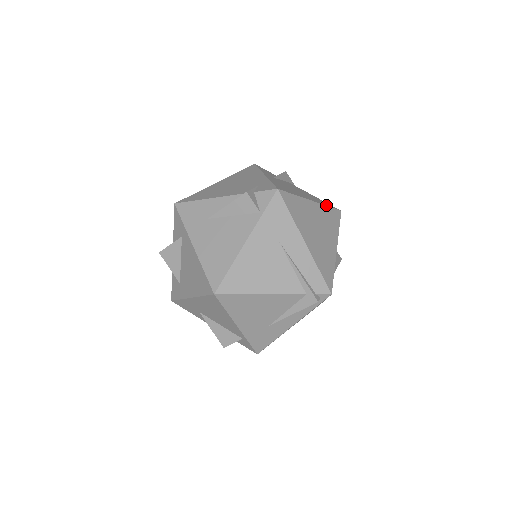
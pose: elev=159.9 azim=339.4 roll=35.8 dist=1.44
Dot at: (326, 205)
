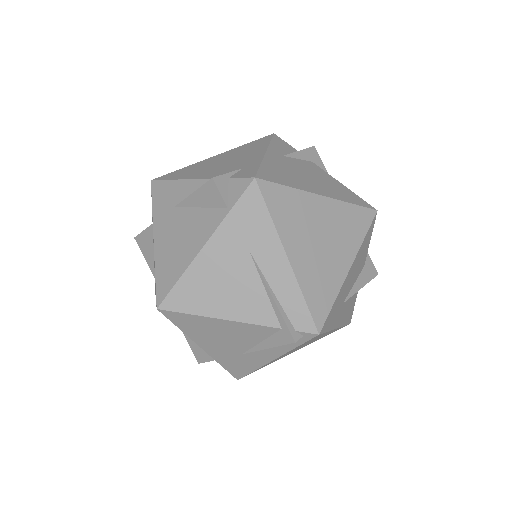
Dot at: (349, 202)
